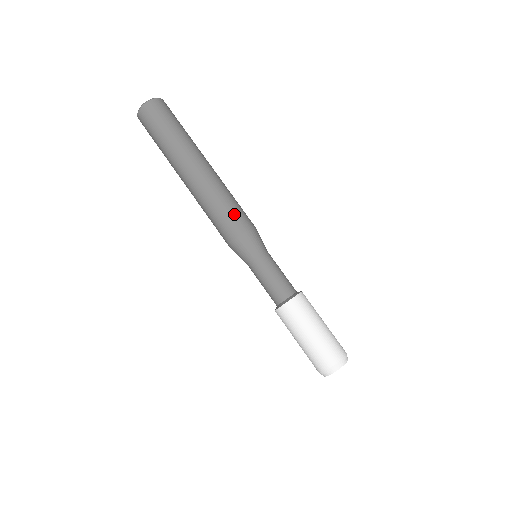
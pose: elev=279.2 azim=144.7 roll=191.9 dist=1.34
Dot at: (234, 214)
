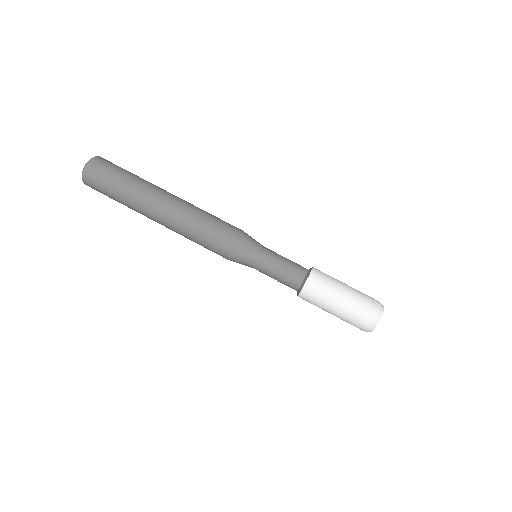
Dot at: (218, 227)
